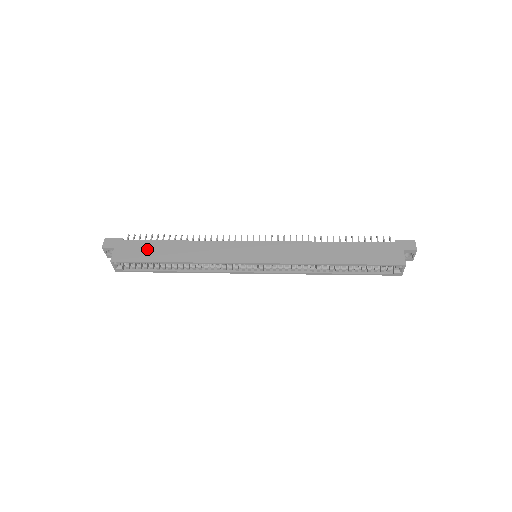
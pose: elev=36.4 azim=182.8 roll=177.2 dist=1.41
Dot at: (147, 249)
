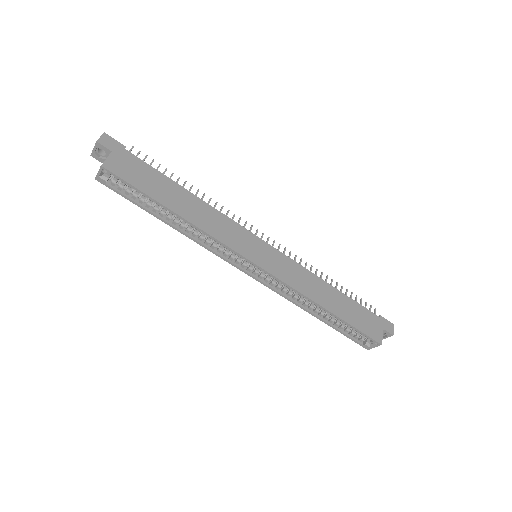
Dot at: (150, 178)
